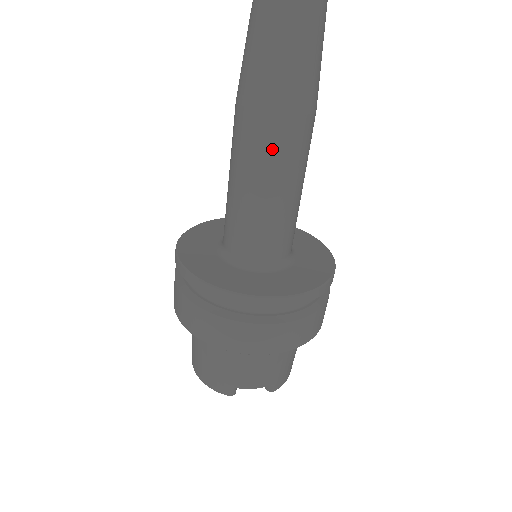
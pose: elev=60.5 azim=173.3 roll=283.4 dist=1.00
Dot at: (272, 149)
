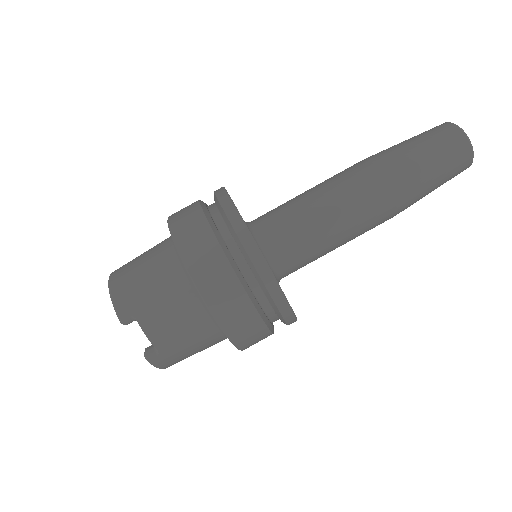
Dot at: (363, 198)
